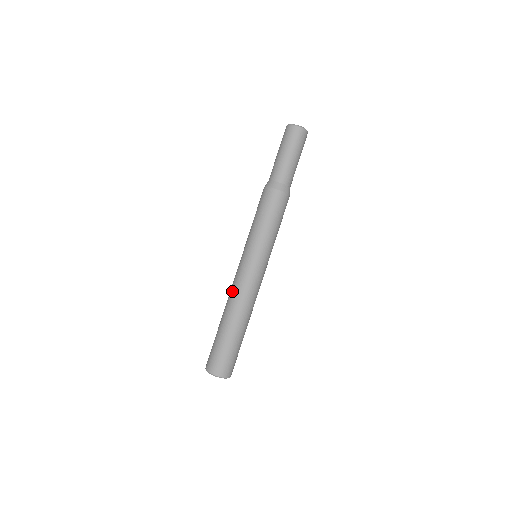
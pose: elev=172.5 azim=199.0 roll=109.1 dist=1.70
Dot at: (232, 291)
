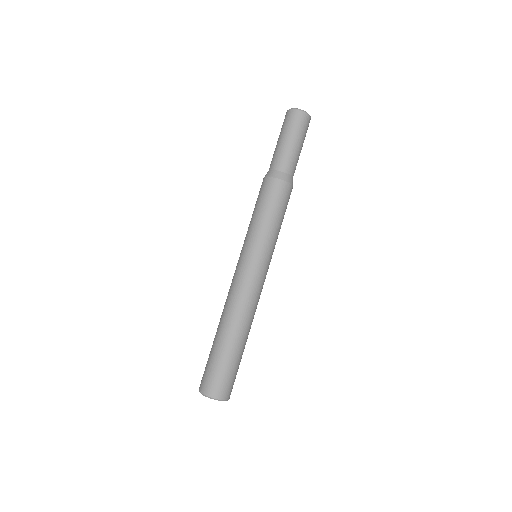
Dot at: occluded
